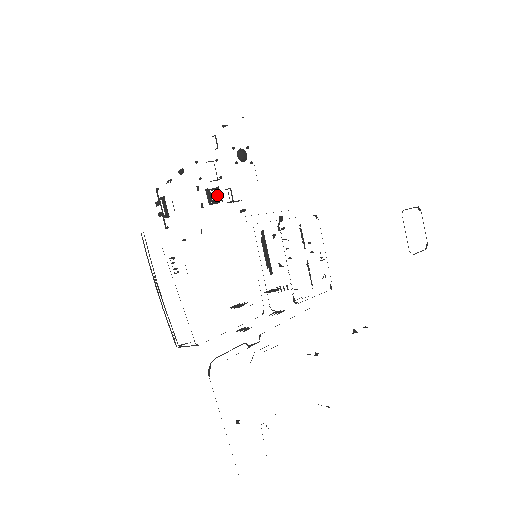
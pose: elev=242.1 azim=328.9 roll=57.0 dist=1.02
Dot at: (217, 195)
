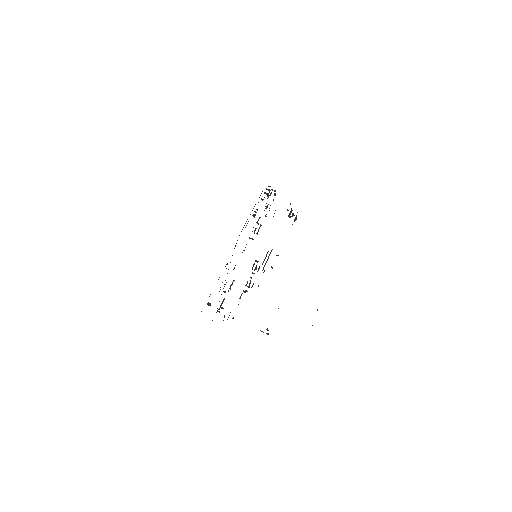
Dot at: (294, 215)
